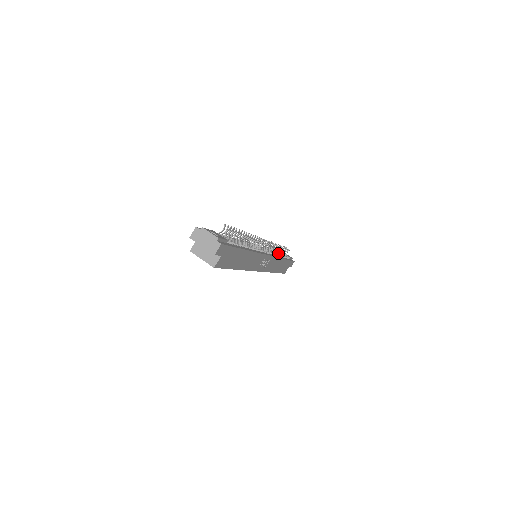
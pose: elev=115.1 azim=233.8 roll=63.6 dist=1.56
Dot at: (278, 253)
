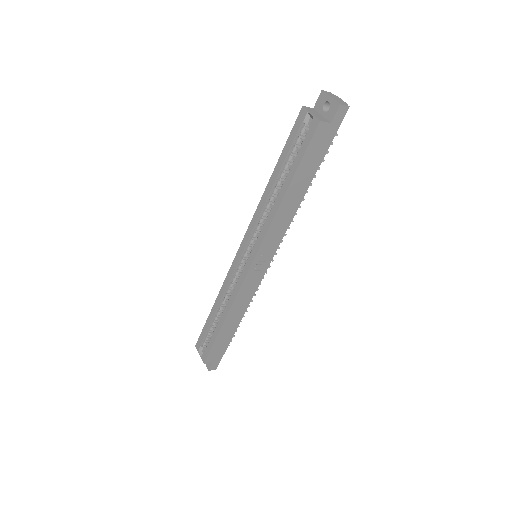
Dot at: occluded
